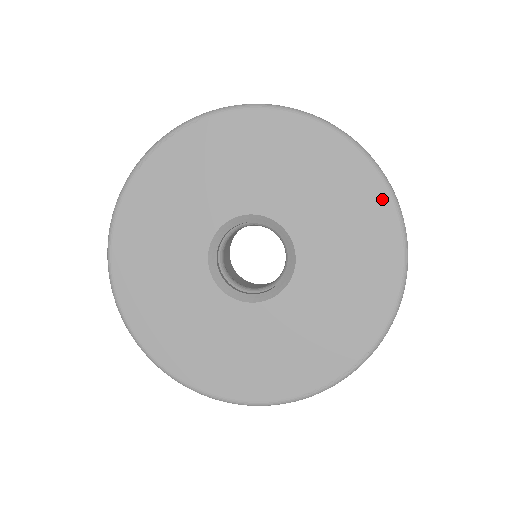
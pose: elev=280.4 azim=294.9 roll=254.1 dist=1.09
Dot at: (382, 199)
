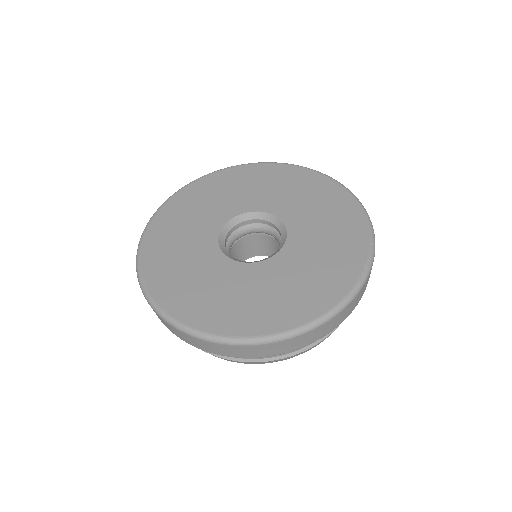
Dot at: (301, 171)
